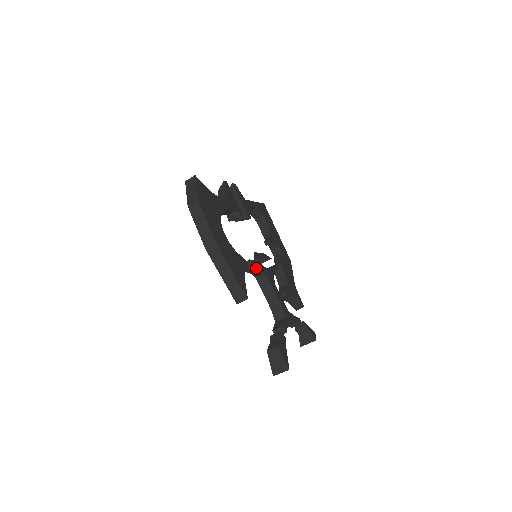
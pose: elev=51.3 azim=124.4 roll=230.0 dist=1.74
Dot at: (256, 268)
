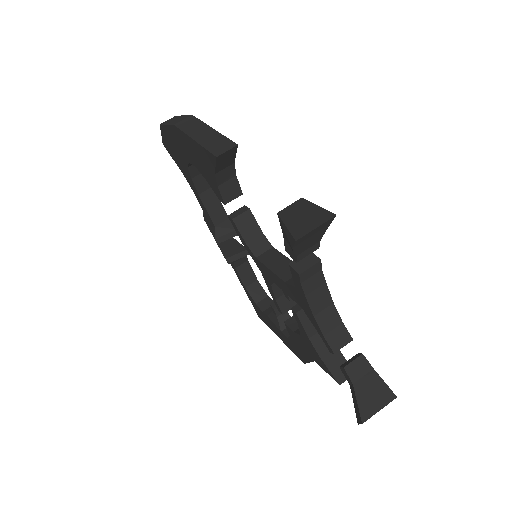
Dot at: (255, 226)
